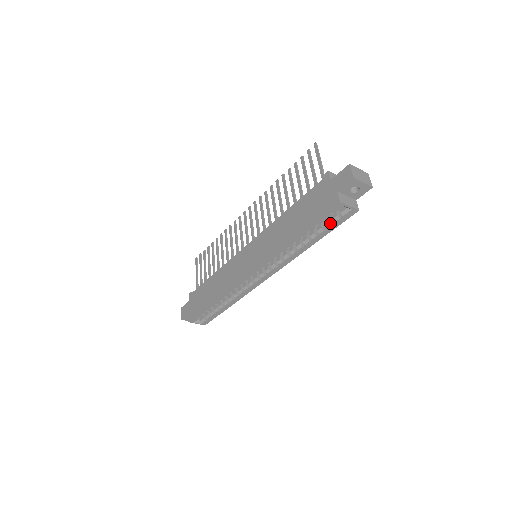
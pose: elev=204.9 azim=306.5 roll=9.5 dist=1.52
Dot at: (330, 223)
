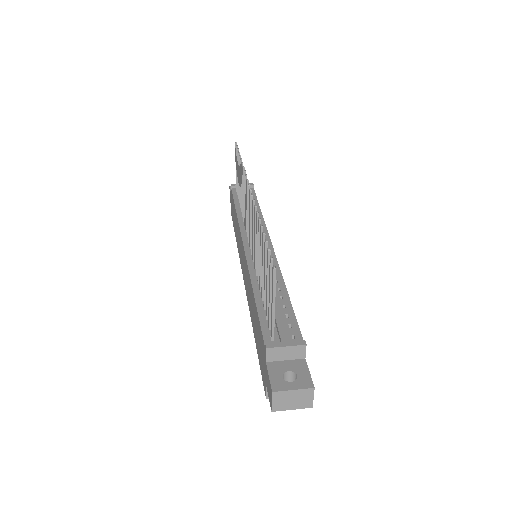
Dot at: occluded
